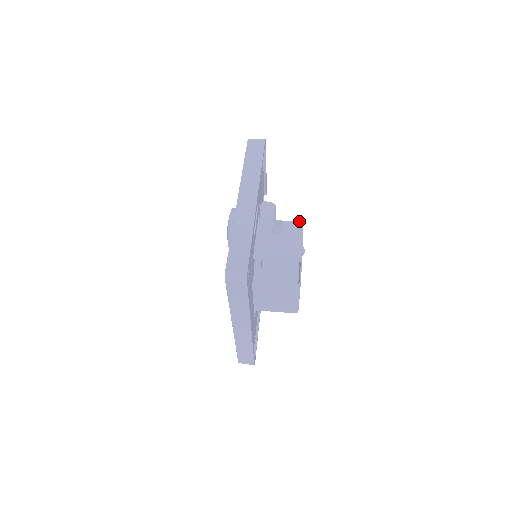
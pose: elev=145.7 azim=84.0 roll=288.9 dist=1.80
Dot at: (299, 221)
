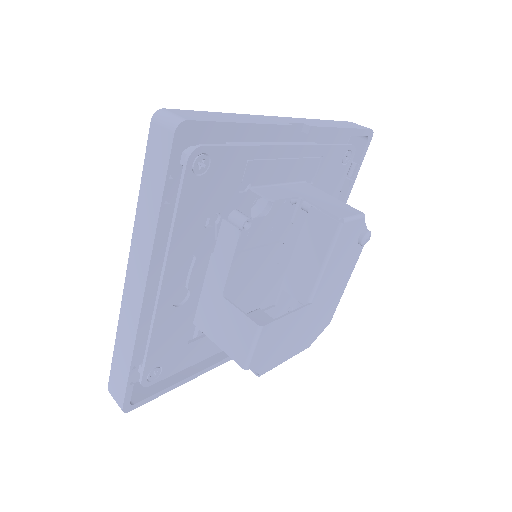
Dot at: (336, 216)
